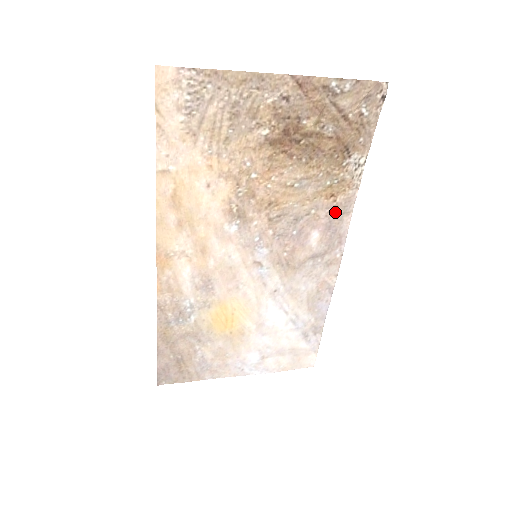
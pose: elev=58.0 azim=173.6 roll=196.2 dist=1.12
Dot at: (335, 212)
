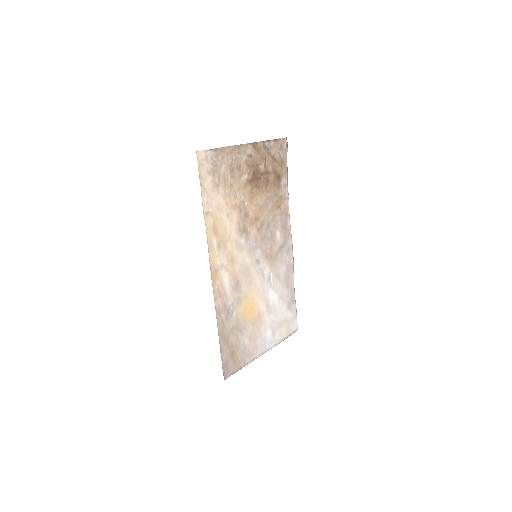
Dot at: (283, 216)
